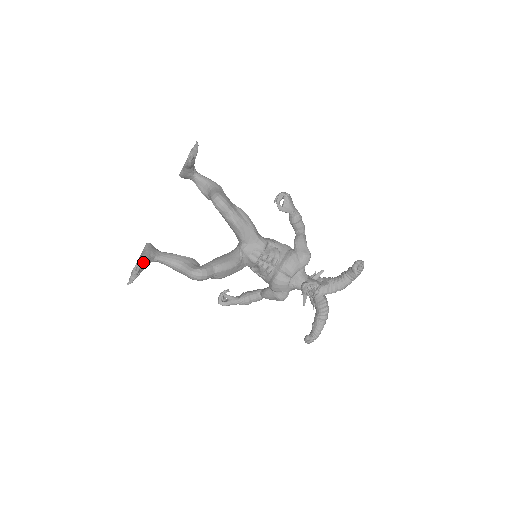
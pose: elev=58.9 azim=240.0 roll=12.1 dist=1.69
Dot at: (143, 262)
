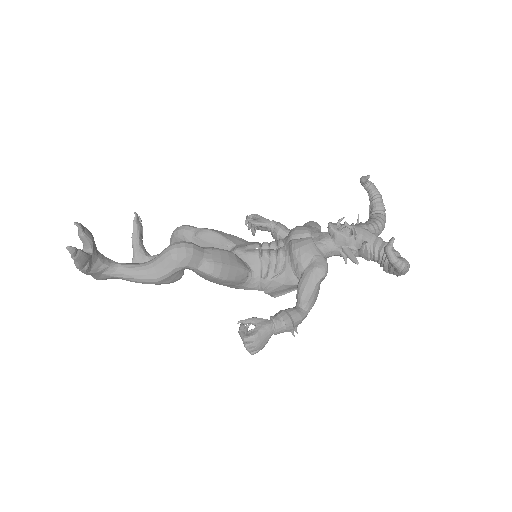
Dot at: occluded
